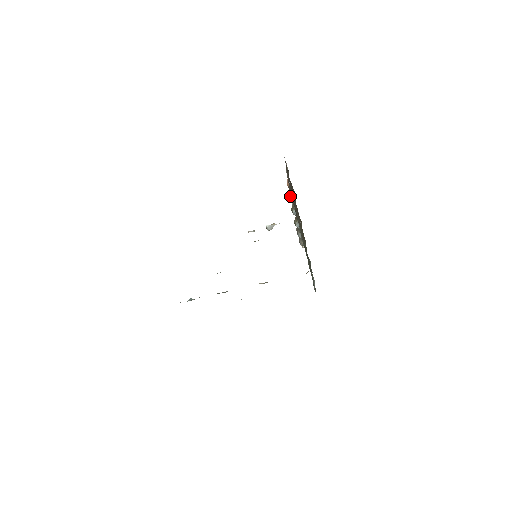
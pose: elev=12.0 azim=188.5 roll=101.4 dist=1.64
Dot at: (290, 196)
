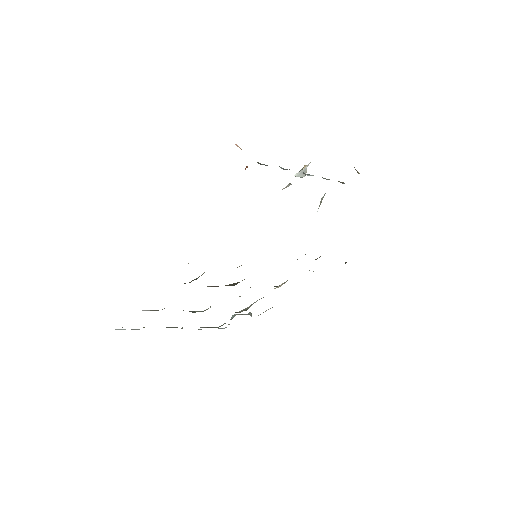
Dot at: (246, 166)
